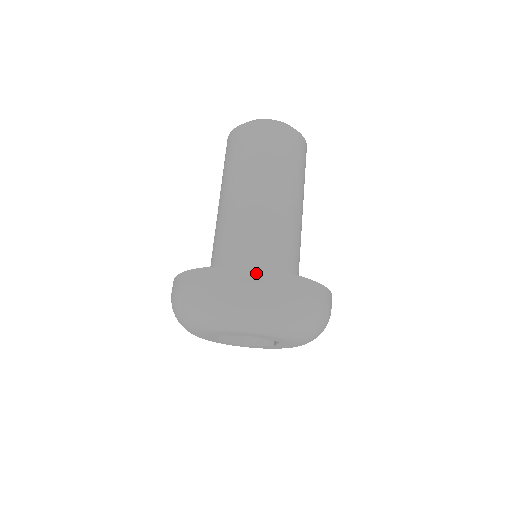
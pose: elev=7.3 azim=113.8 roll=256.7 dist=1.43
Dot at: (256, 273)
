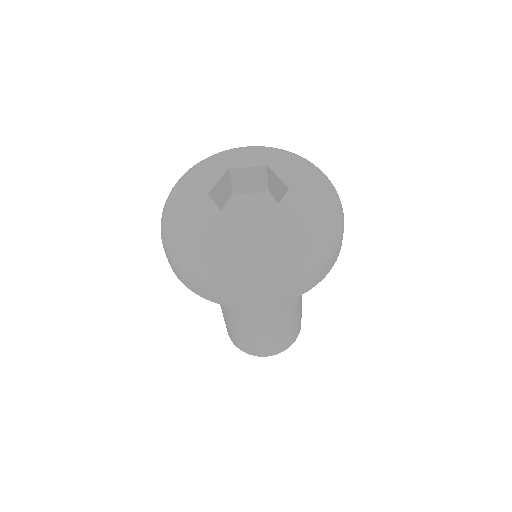
Dot at: occluded
